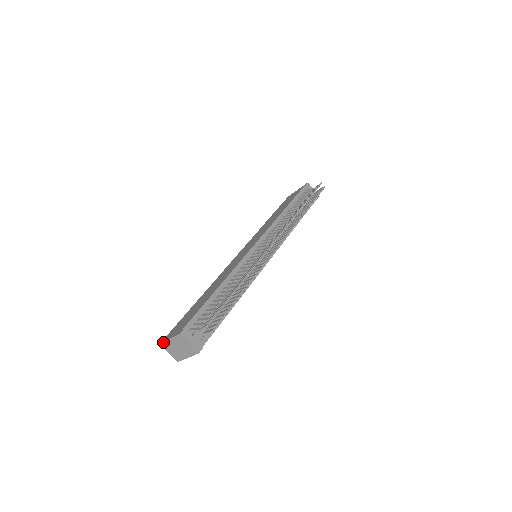
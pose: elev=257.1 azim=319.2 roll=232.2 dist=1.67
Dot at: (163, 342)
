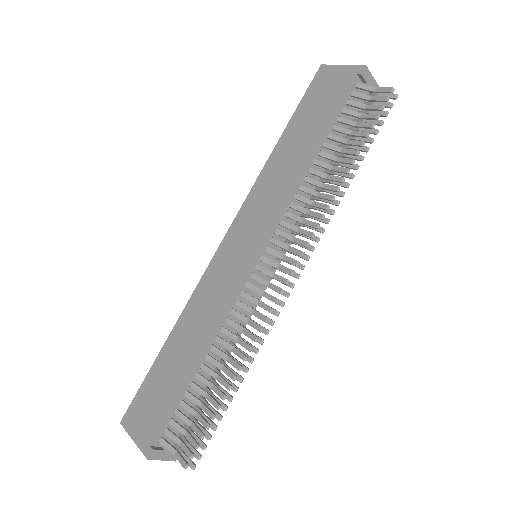
Dot at: occluded
